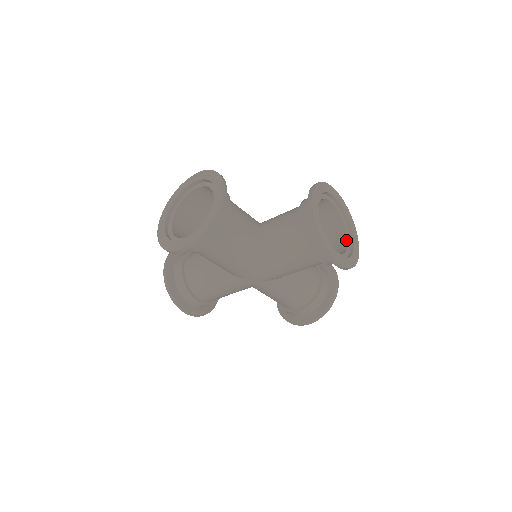
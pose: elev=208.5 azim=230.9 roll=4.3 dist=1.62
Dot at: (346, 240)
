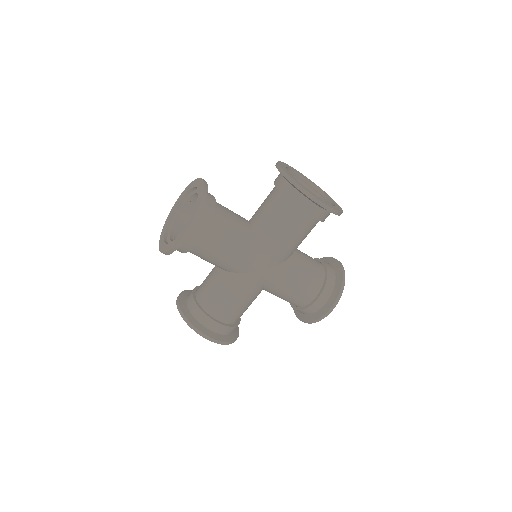
Dot at: occluded
